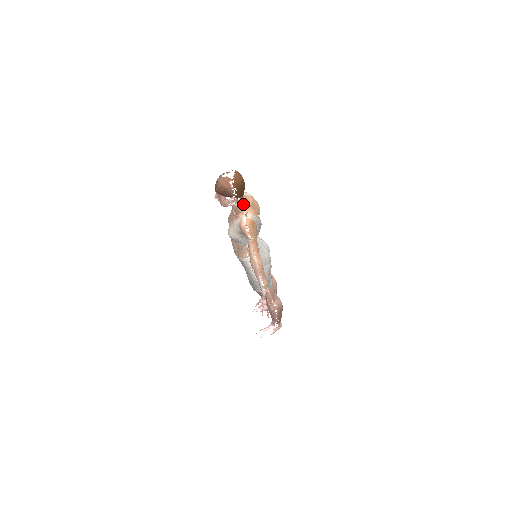
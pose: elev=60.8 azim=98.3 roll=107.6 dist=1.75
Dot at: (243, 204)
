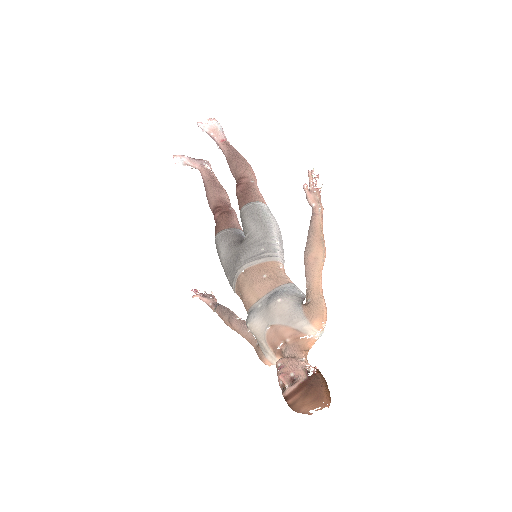
Dot at: occluded
